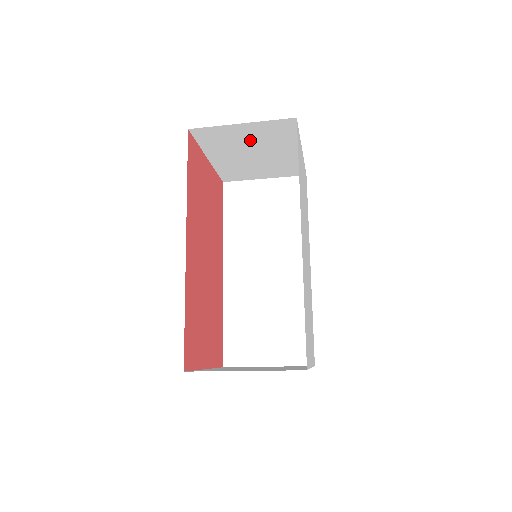
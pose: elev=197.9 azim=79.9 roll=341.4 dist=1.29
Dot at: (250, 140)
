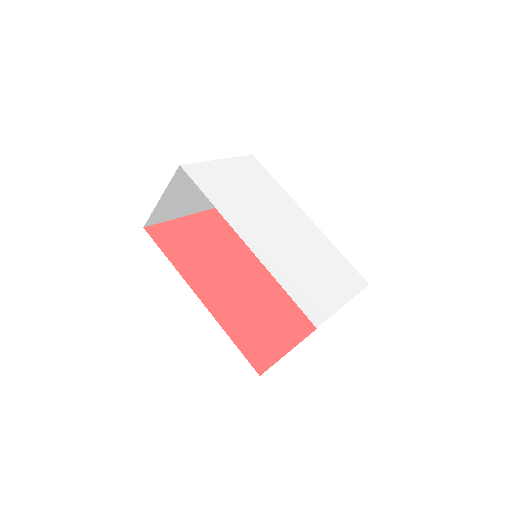
Dot at: (182, 192)
